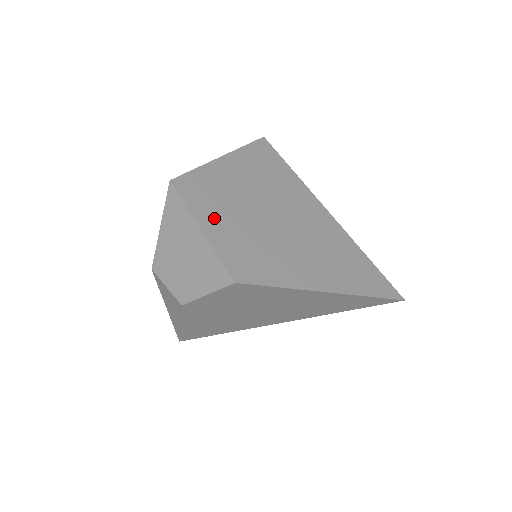
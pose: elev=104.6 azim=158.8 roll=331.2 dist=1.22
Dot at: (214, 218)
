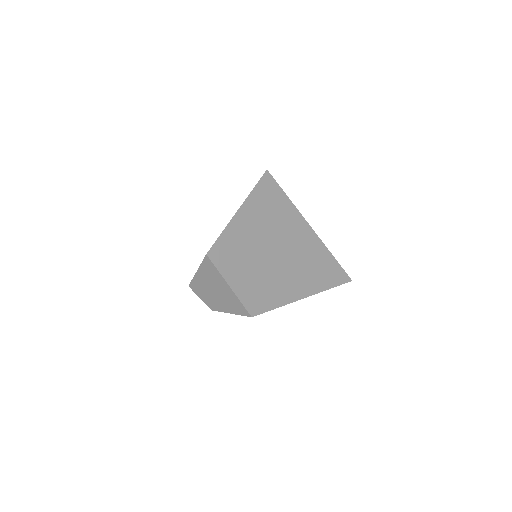
Dot at: (237, 273)
